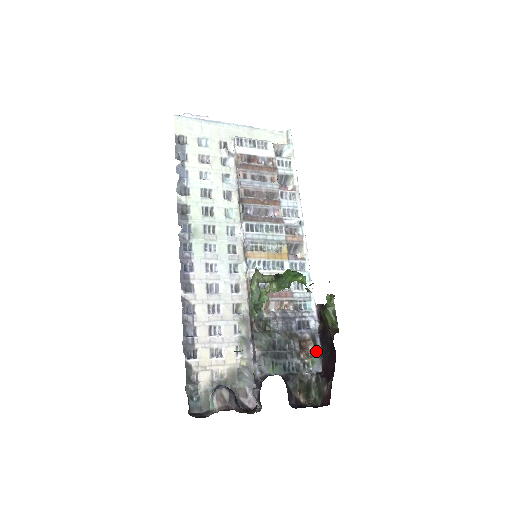
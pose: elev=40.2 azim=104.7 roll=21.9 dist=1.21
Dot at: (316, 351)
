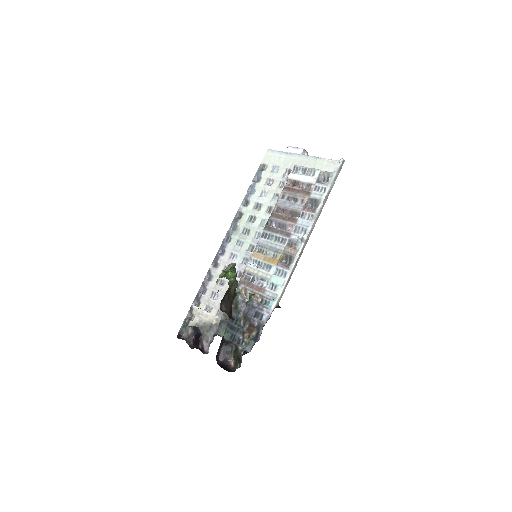
Dot at: (256, 337)
